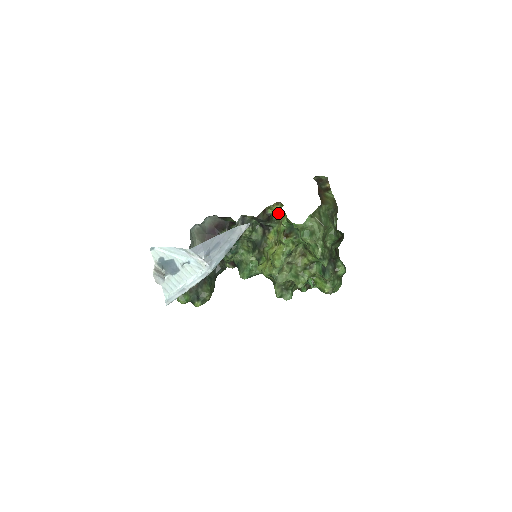
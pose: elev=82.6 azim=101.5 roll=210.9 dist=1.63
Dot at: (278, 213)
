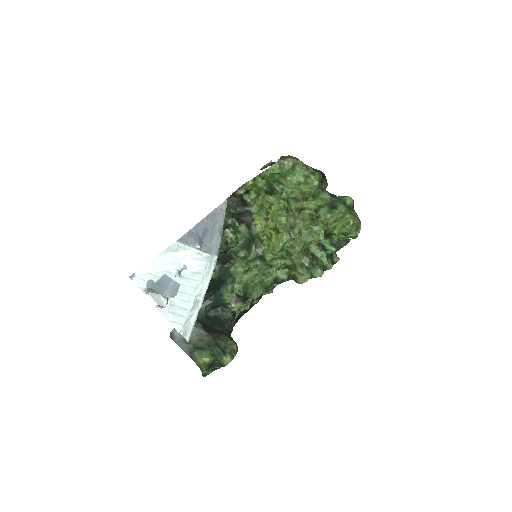
Dot at: (248, 185)
